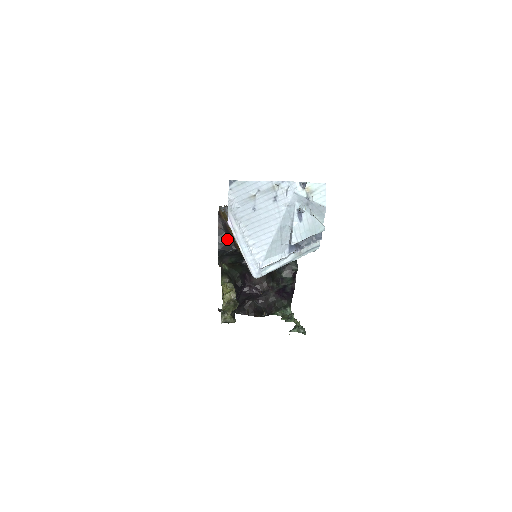
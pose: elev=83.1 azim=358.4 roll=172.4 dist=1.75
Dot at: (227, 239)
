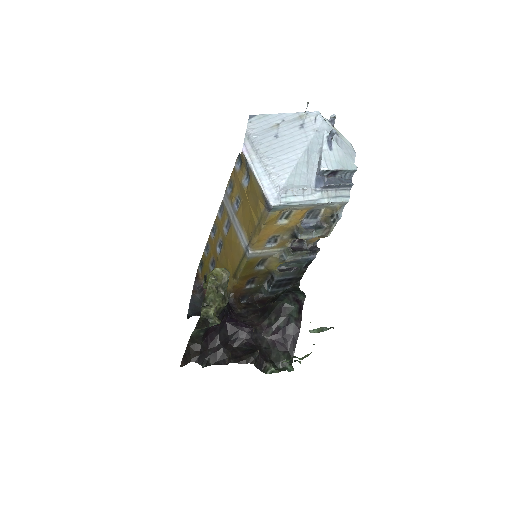
Dot at: (201, 307)
